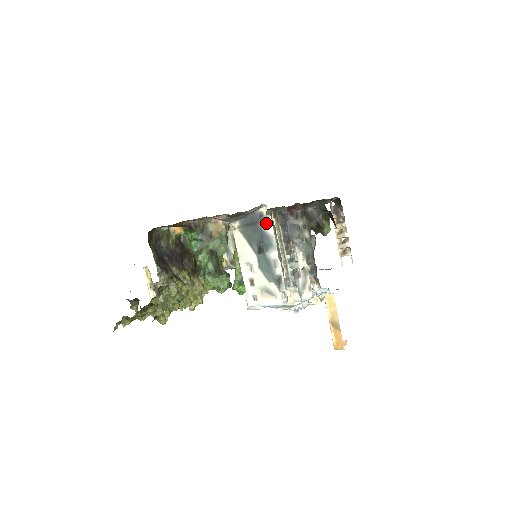
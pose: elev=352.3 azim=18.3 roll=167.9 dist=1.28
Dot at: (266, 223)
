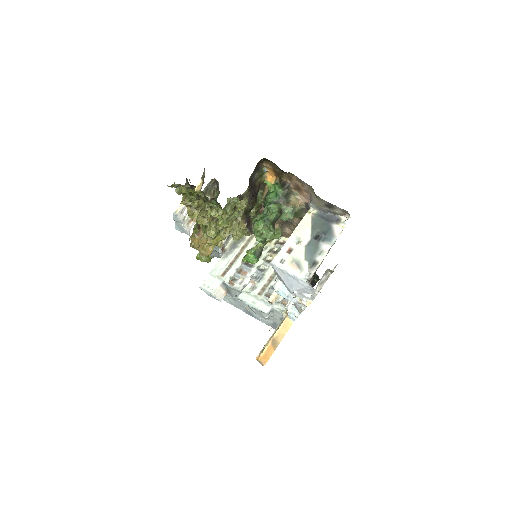
Dot at: (338, 226)
